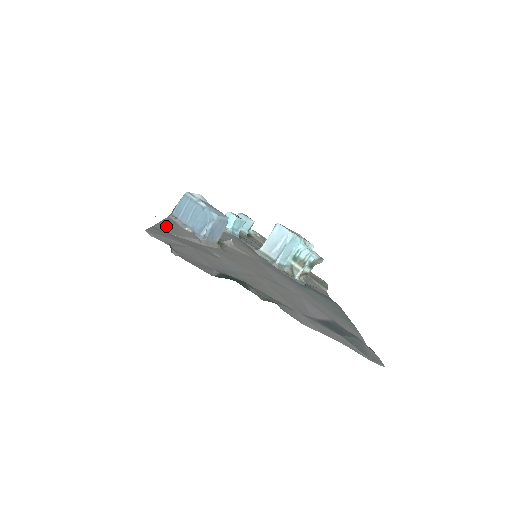
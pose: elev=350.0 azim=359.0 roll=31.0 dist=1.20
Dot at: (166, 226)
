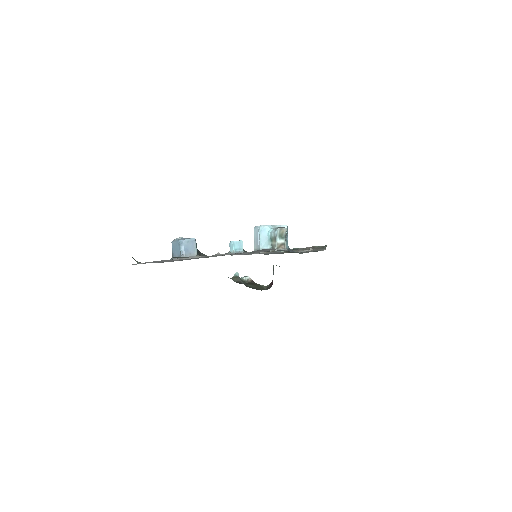
Dot at: occluded
